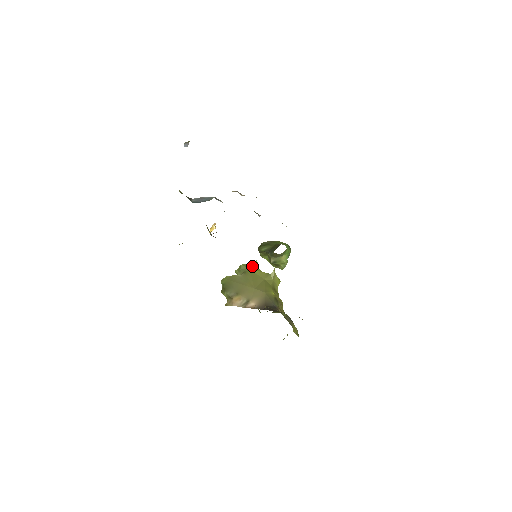
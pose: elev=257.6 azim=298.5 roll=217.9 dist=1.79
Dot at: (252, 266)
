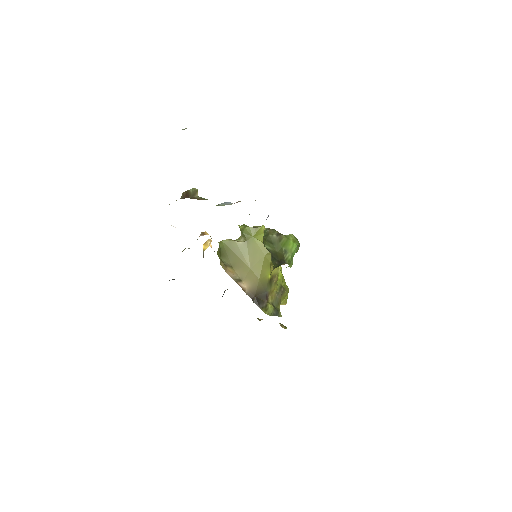
Dot at: (257, 232)
